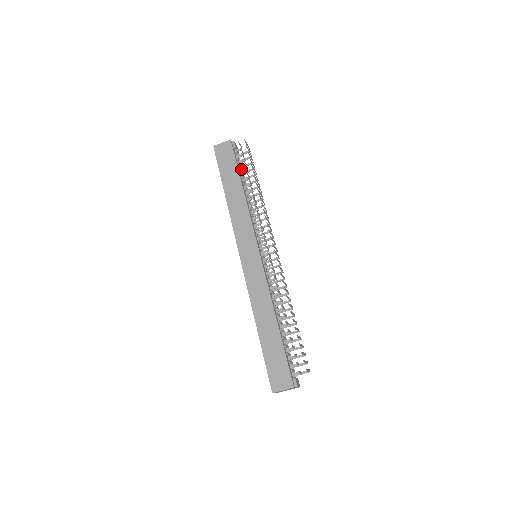
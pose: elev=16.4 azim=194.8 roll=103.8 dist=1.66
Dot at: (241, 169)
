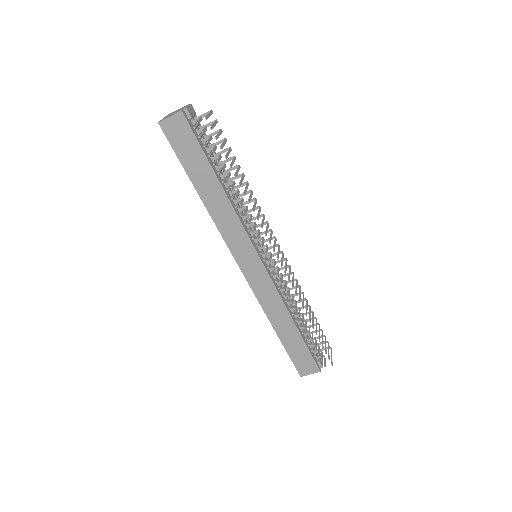
Dot at: (209, 150)
